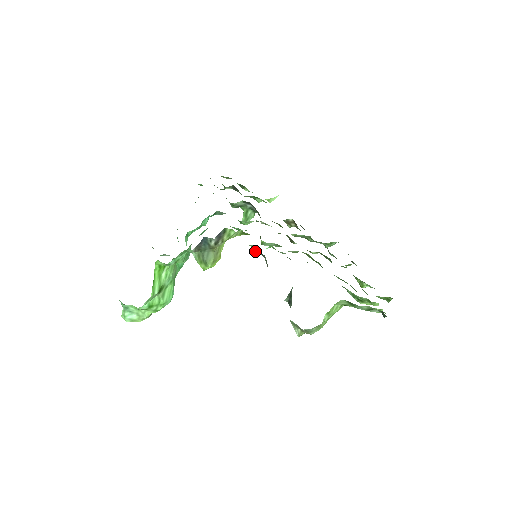
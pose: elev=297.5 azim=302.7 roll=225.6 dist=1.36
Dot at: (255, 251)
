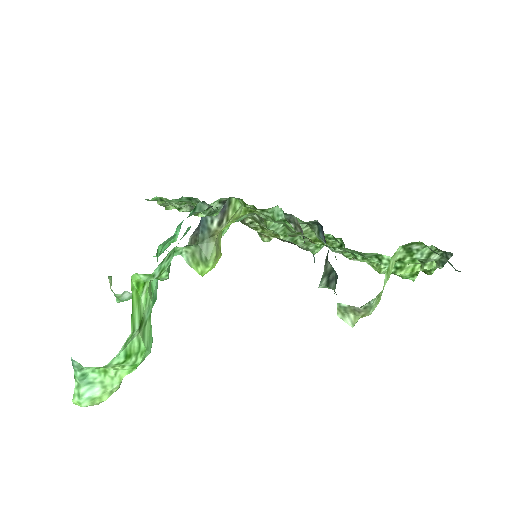
Dot at: (275, 218)
